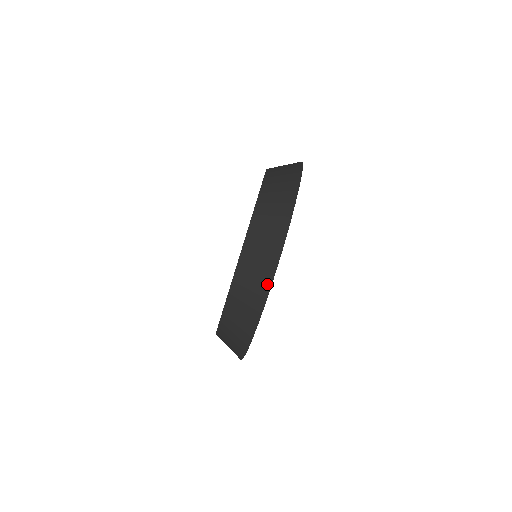
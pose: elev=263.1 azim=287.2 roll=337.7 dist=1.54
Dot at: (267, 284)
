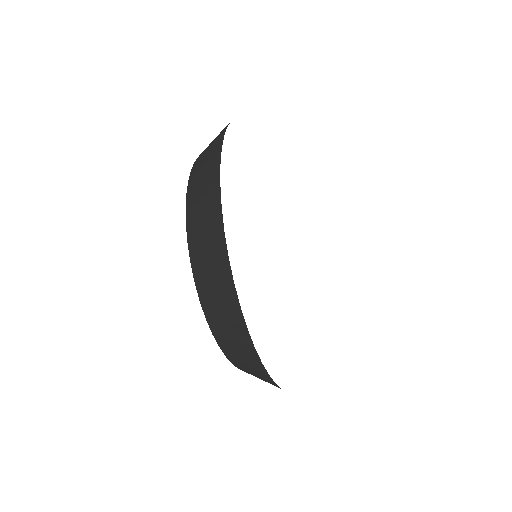
Dot at: occluded
